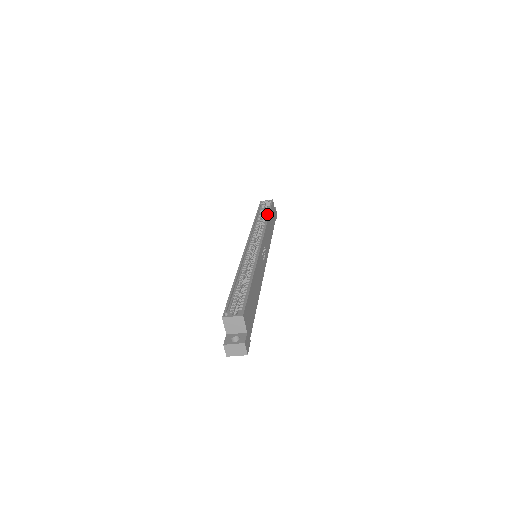
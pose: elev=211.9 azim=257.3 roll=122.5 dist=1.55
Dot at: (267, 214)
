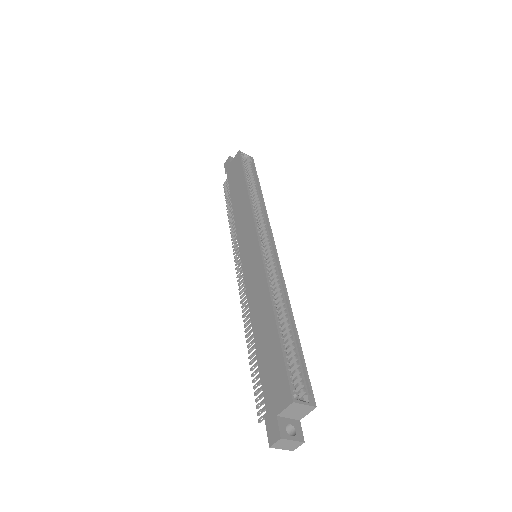
Dot at: (256, 185)
